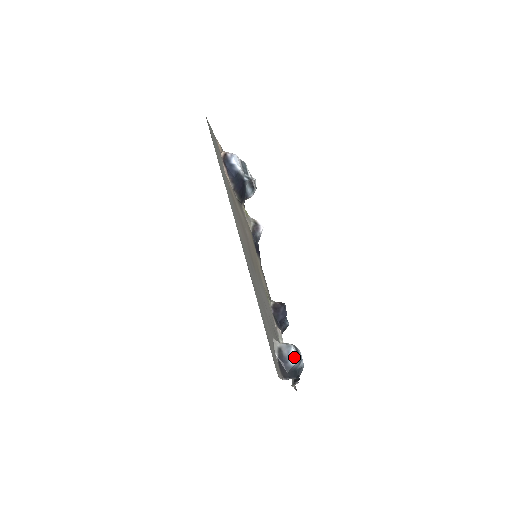
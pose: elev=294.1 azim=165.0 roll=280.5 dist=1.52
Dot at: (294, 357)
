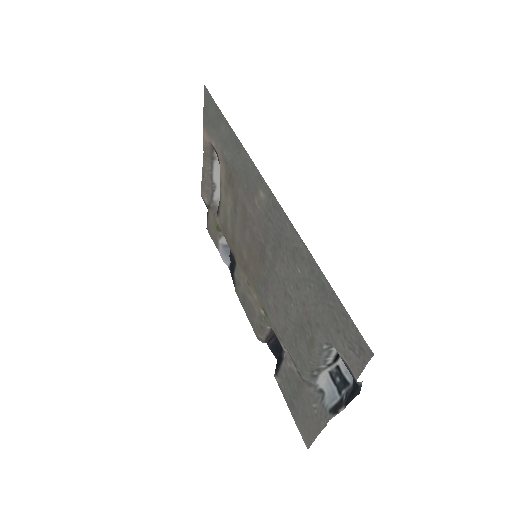
Dot at: occluded
